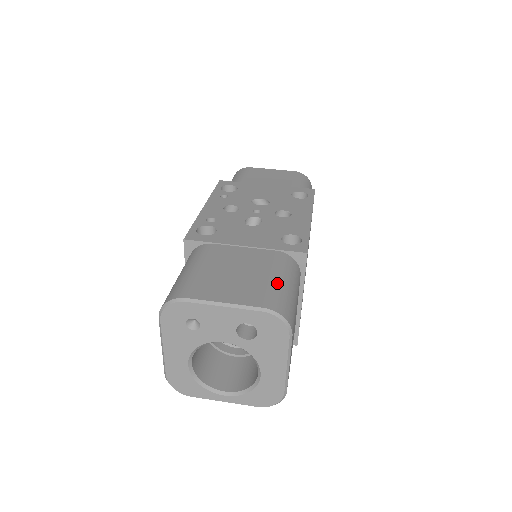
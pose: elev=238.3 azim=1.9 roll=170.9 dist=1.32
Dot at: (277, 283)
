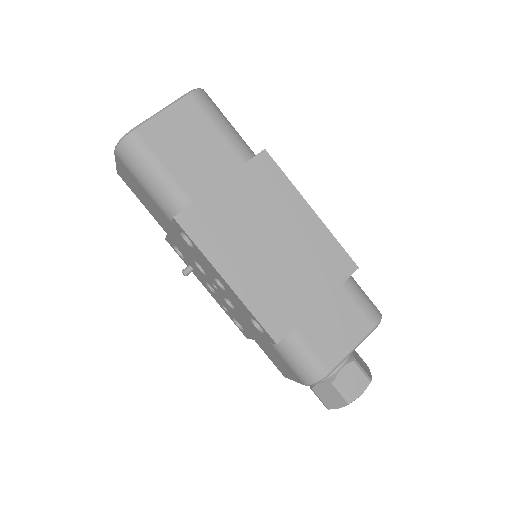
Dot at: occluded
